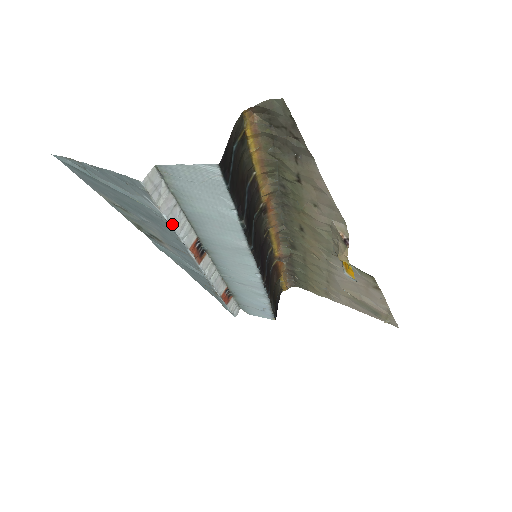
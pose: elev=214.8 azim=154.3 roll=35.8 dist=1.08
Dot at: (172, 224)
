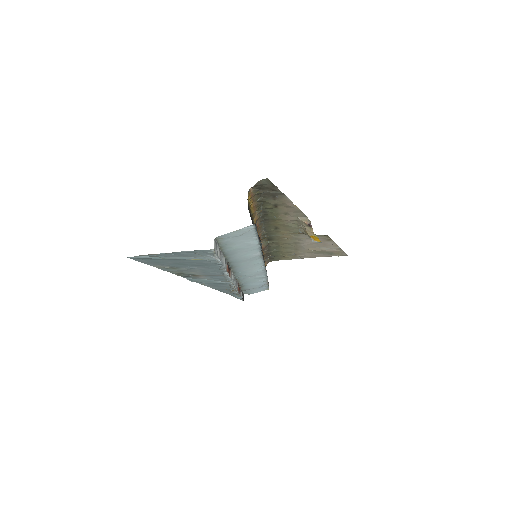
Dot at: (221, 262)
